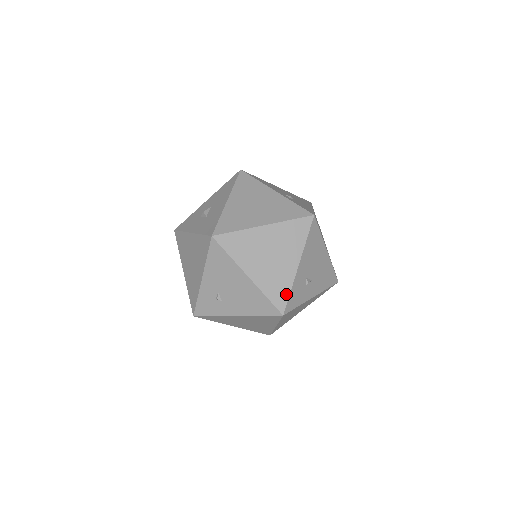
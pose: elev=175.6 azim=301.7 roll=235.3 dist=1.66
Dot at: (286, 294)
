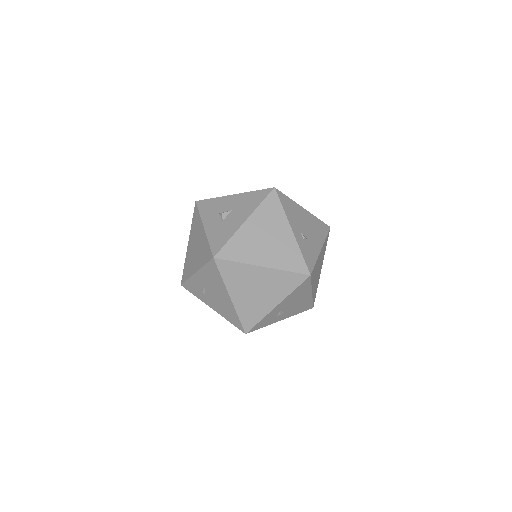
Dot at: (255, 321)
